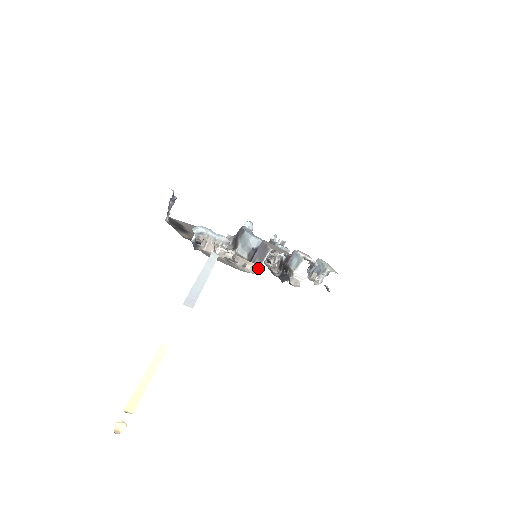
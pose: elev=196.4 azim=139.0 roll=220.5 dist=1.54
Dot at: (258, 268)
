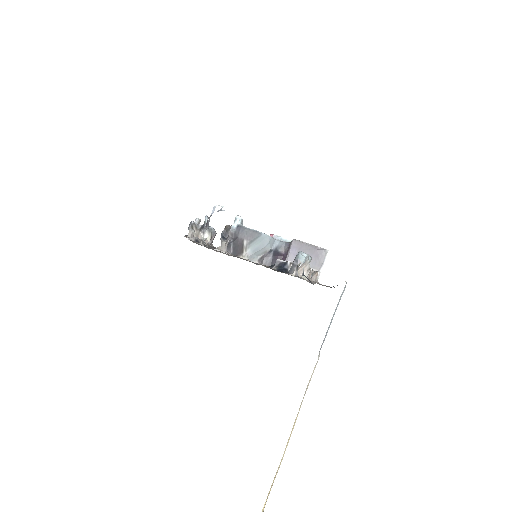
Dot at: (318, 275)
